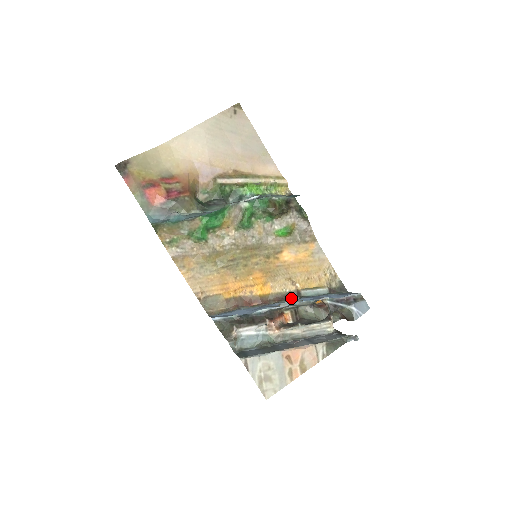
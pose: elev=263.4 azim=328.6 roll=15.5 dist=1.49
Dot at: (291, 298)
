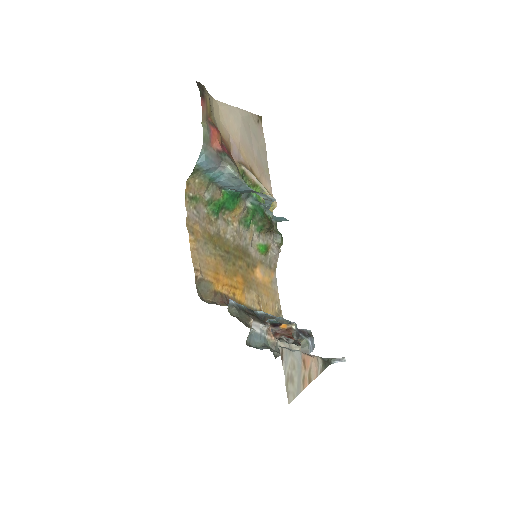
Dot at: occluded
